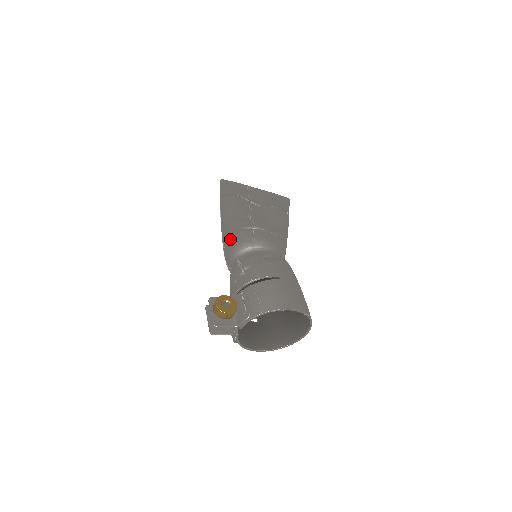
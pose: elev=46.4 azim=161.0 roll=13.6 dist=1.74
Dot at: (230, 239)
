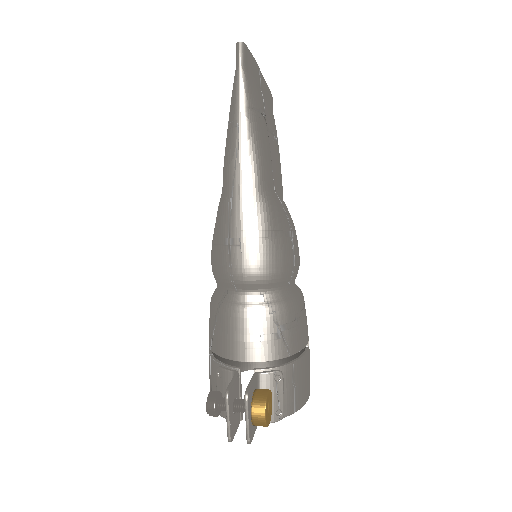
Dot at: (264, 250)
